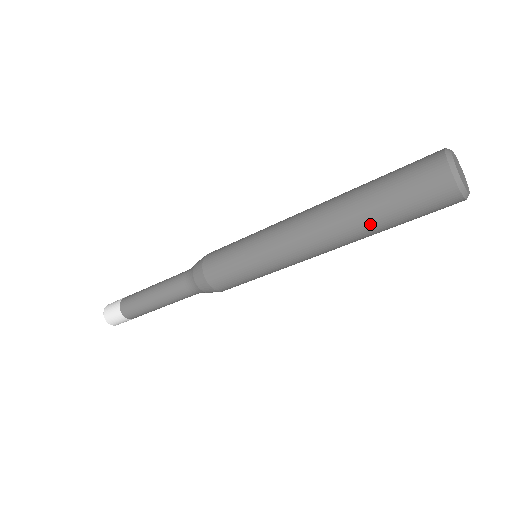
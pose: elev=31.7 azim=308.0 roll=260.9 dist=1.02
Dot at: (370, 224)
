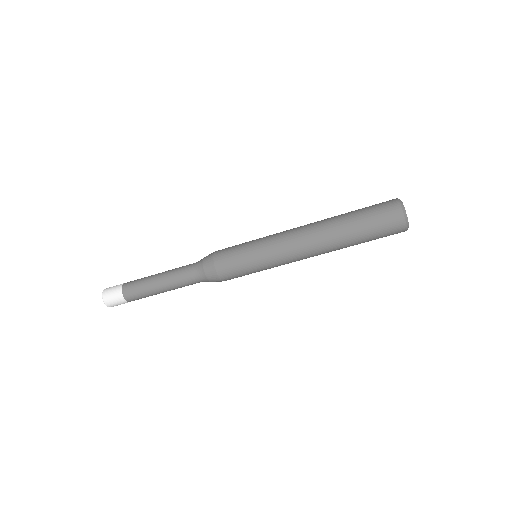
Dot at: (343, 220)
